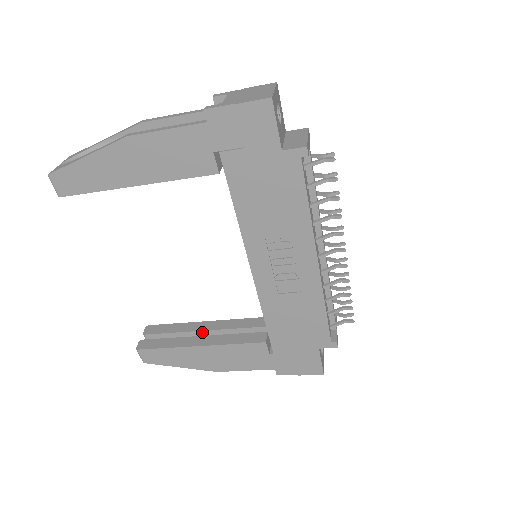
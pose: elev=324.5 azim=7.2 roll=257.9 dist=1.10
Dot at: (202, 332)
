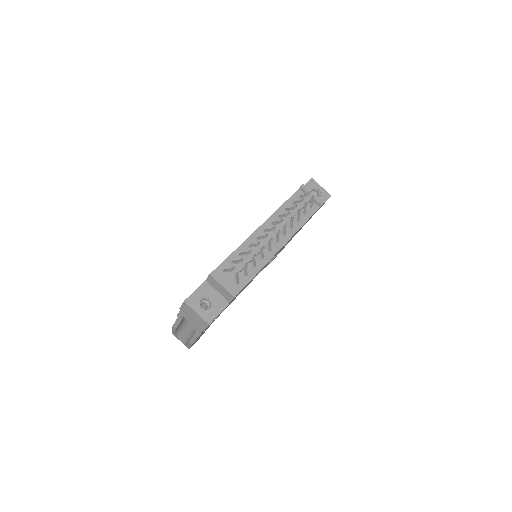
Dot at: occluded
